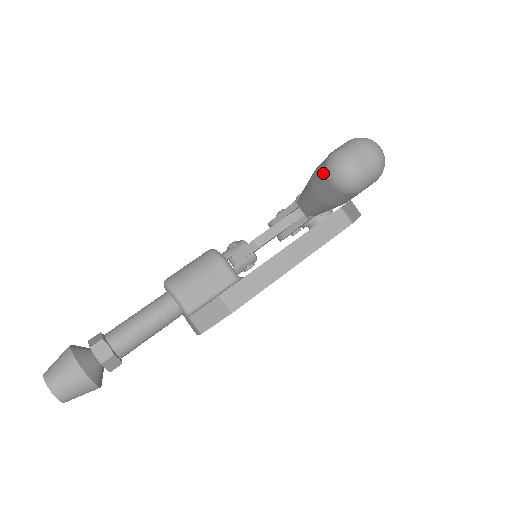
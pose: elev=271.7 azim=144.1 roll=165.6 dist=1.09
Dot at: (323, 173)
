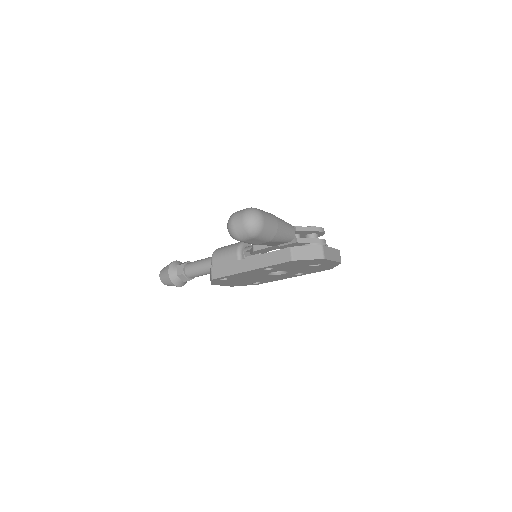
Dot at: occluded
